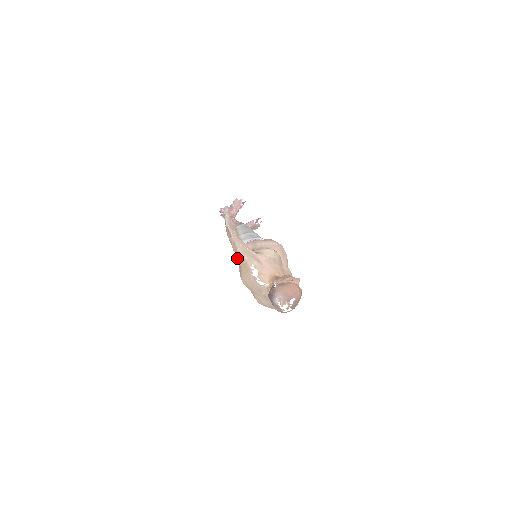
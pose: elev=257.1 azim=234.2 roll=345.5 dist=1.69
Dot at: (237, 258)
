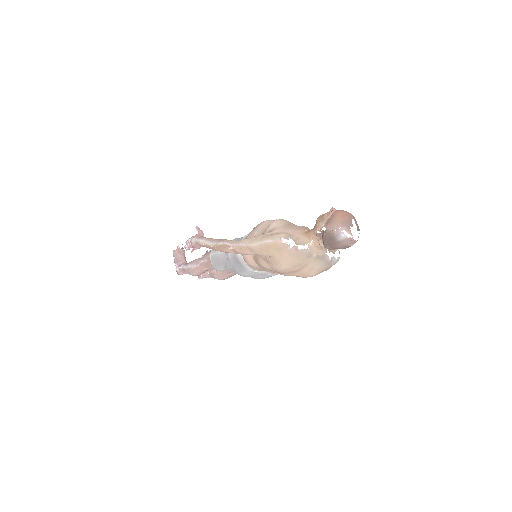
Dot at: (258, 254)
